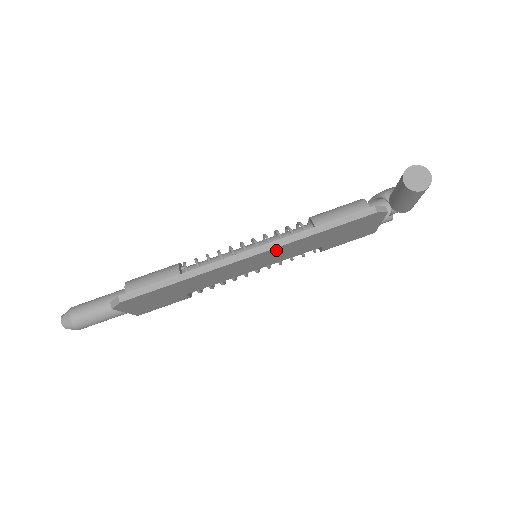
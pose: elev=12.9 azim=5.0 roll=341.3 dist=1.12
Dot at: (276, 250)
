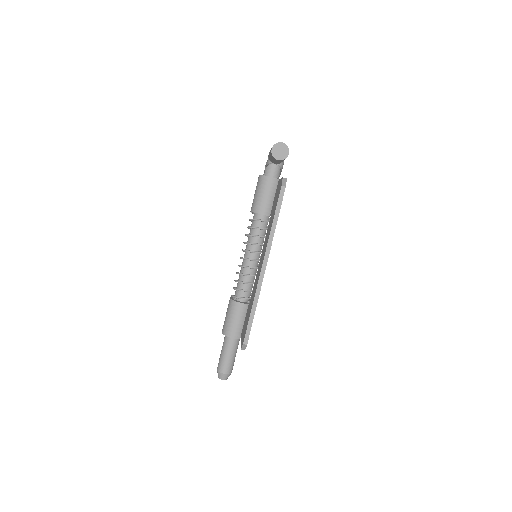
Dot at: occluded
